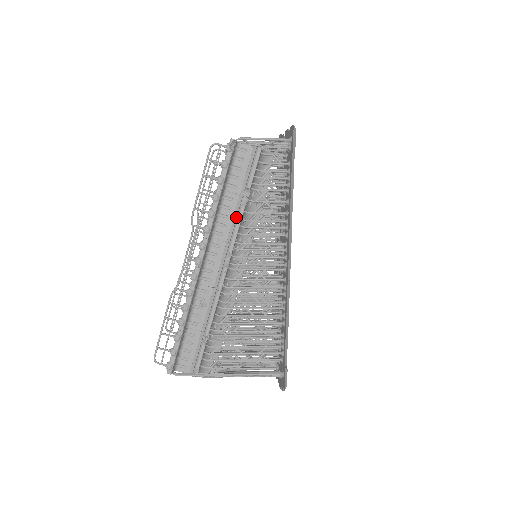
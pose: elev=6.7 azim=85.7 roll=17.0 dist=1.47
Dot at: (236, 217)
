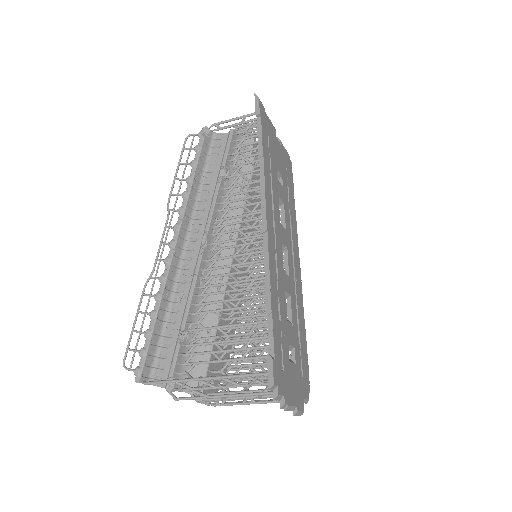
Dot at: occluded
